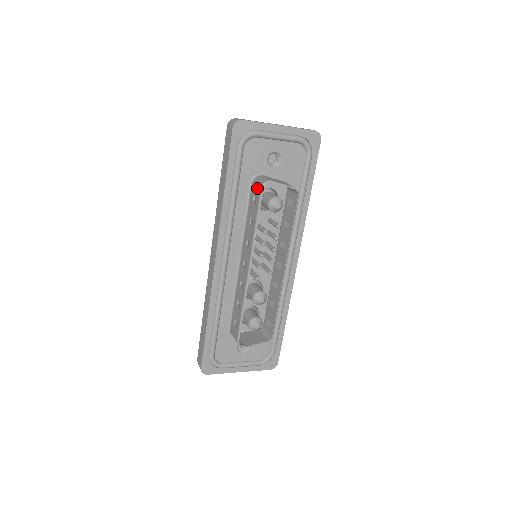
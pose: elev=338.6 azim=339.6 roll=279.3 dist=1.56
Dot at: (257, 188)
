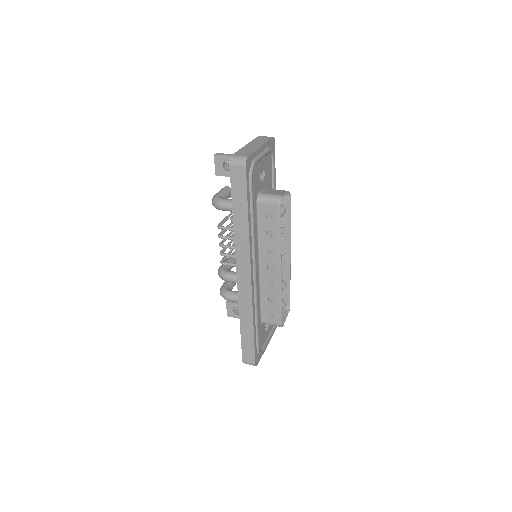
Dot at: (271, 206)
